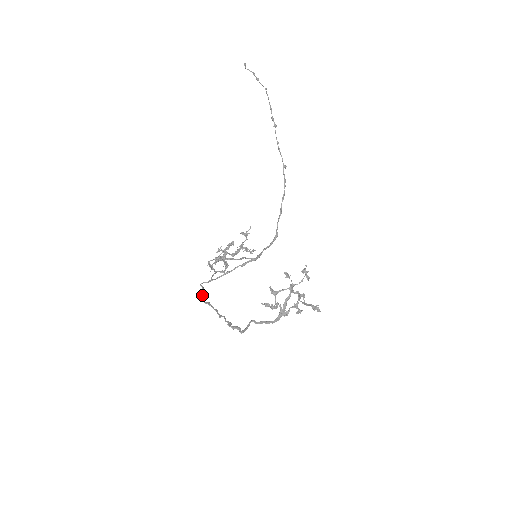
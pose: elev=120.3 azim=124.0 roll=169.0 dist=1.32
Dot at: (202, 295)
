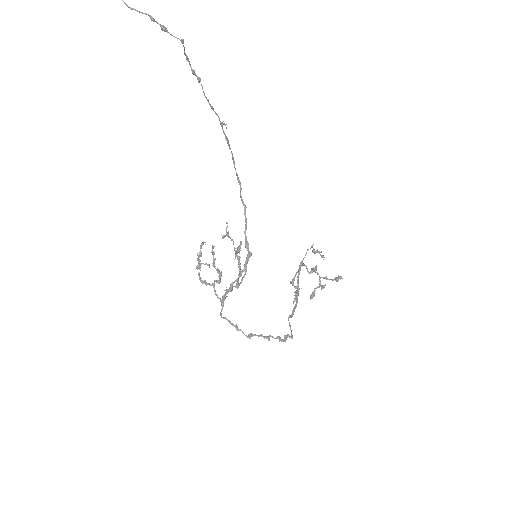
Dot at: occluded
